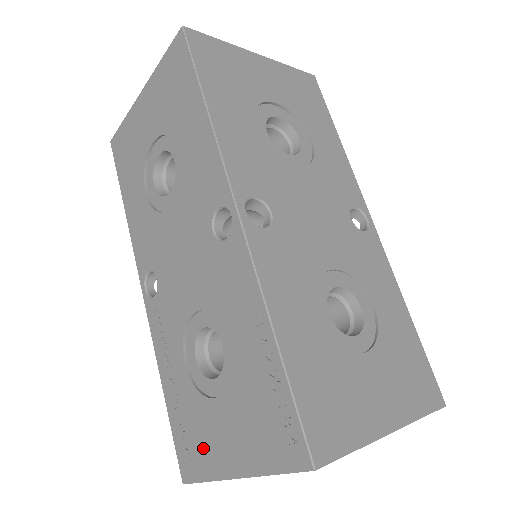
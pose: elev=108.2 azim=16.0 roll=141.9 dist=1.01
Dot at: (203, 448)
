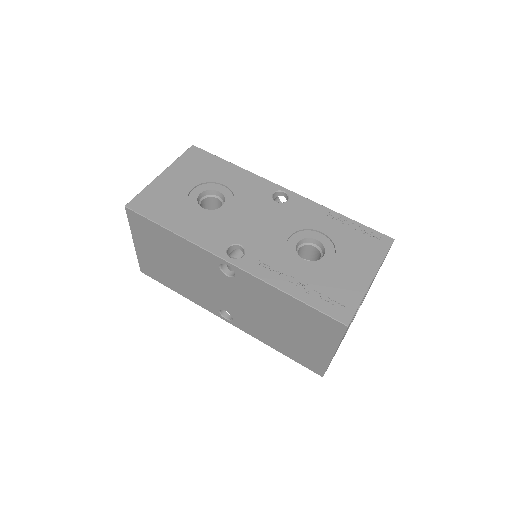
Dot at: (345, 290)
